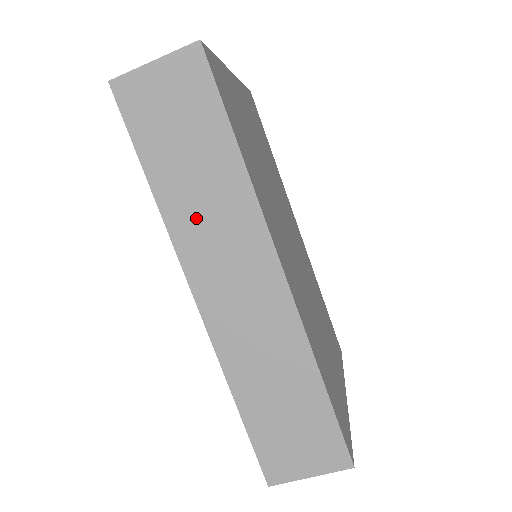
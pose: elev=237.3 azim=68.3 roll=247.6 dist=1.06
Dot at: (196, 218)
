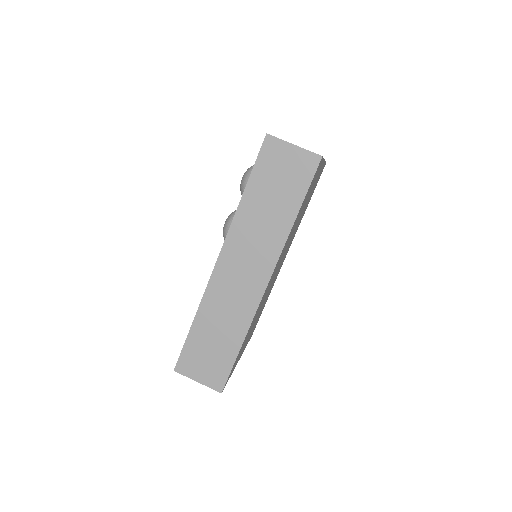
Dot at: (251, 227)
